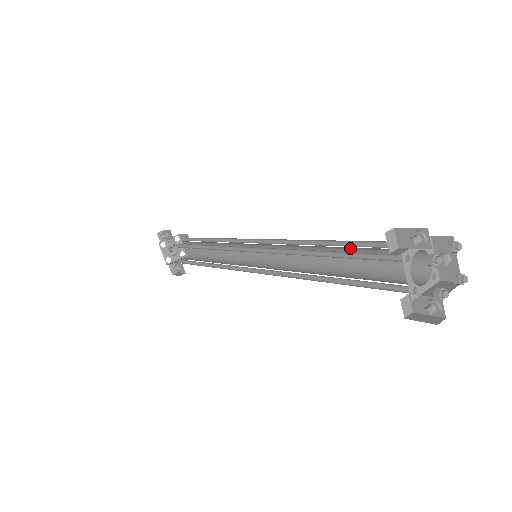
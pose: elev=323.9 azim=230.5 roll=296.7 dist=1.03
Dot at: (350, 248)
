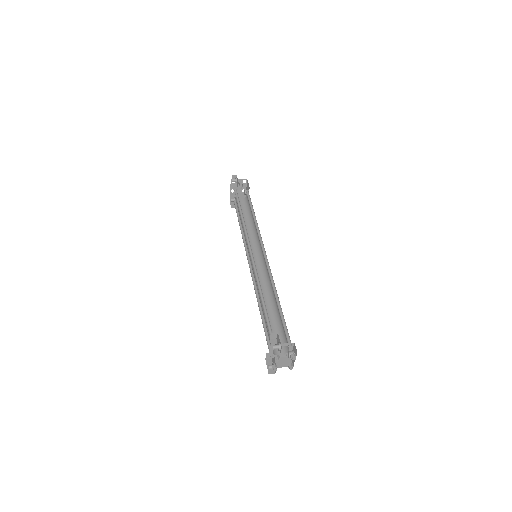
Dot at: occluded
